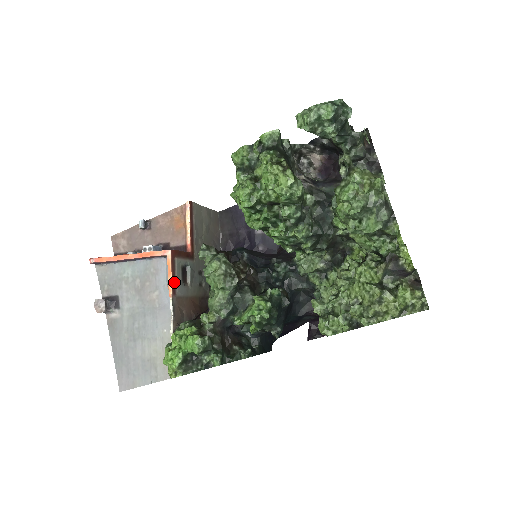
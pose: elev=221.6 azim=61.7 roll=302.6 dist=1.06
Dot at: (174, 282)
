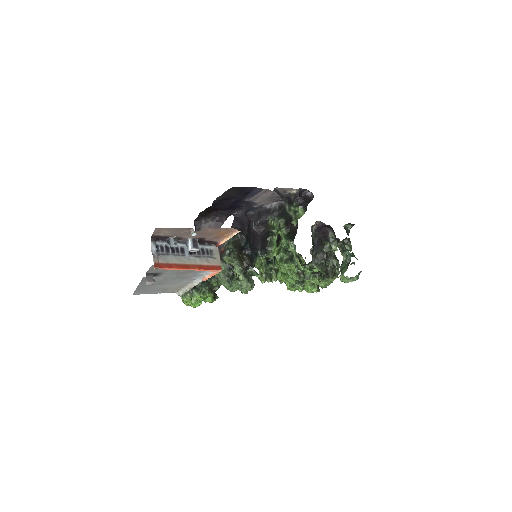
Dot at: occluded
